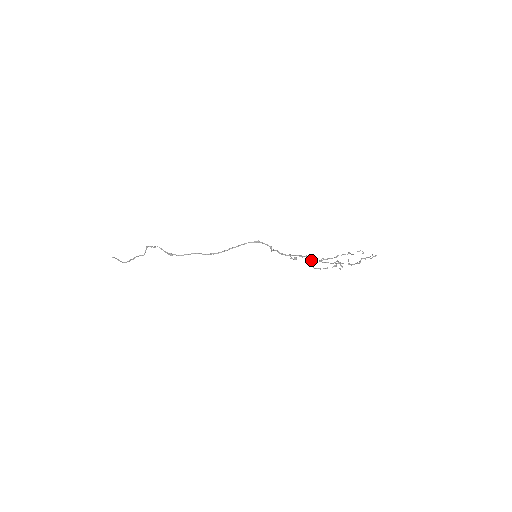
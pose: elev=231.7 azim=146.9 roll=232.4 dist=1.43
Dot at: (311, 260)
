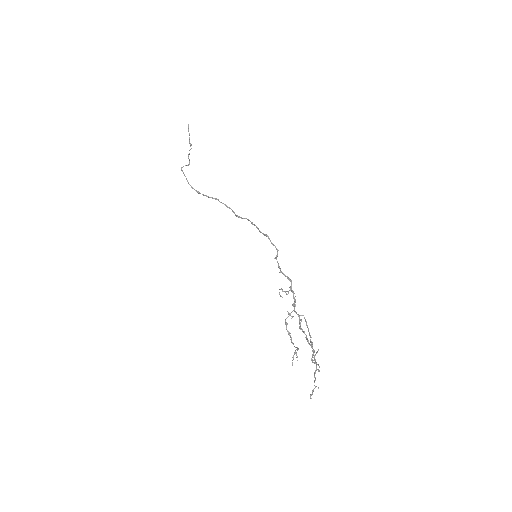
Dot at: (289, 314)
